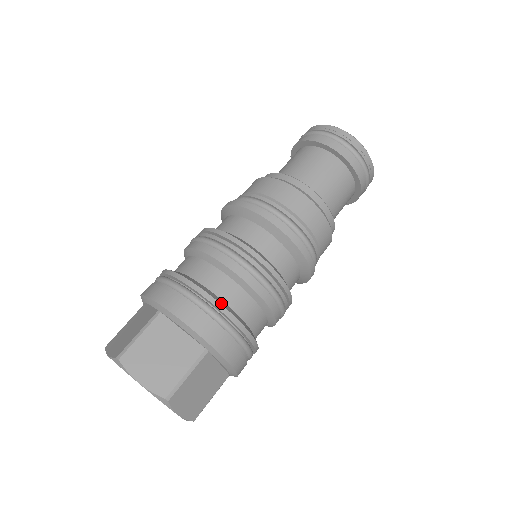
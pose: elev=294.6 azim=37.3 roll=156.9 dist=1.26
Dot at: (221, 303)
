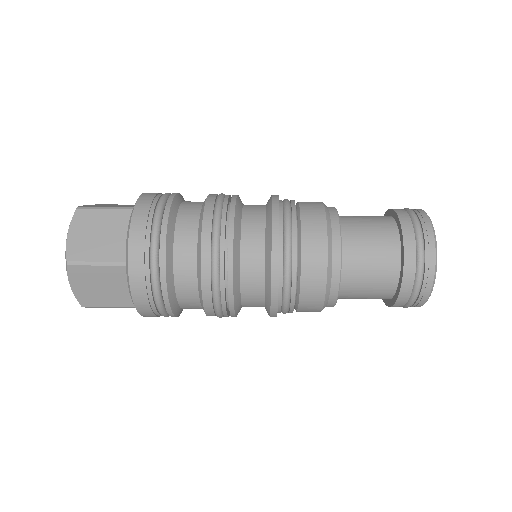
Dot at: (177, 196)
